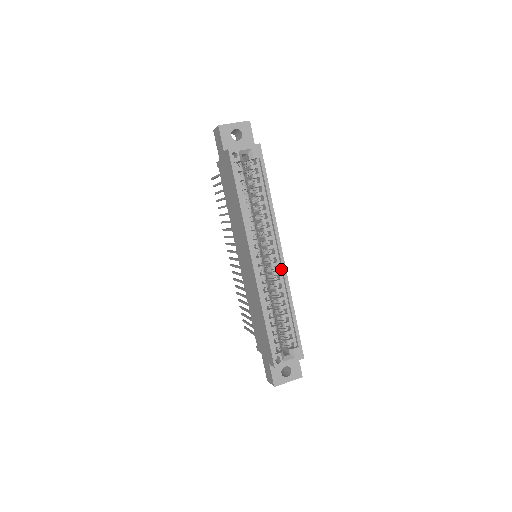
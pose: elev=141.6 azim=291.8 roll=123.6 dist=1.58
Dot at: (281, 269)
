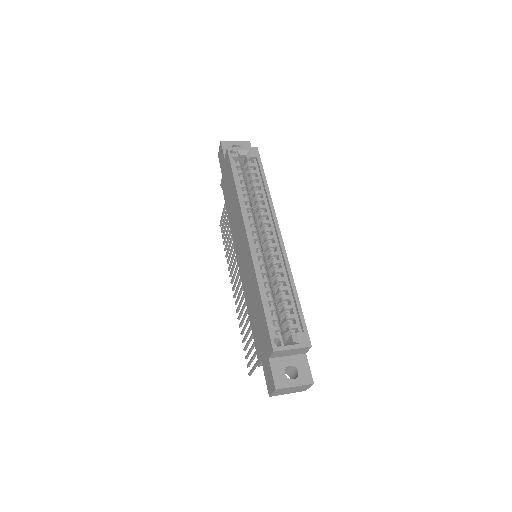
Dot at: (280, 250)
